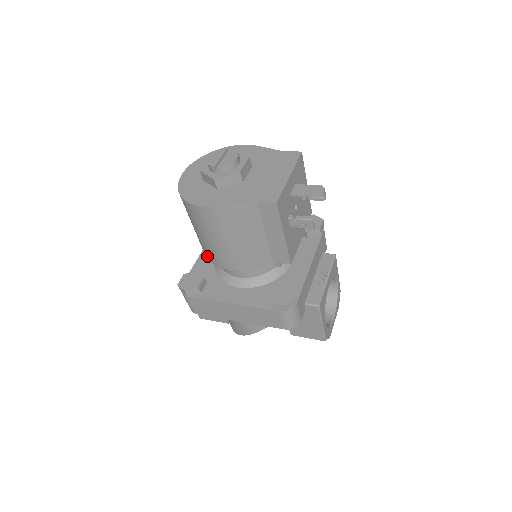
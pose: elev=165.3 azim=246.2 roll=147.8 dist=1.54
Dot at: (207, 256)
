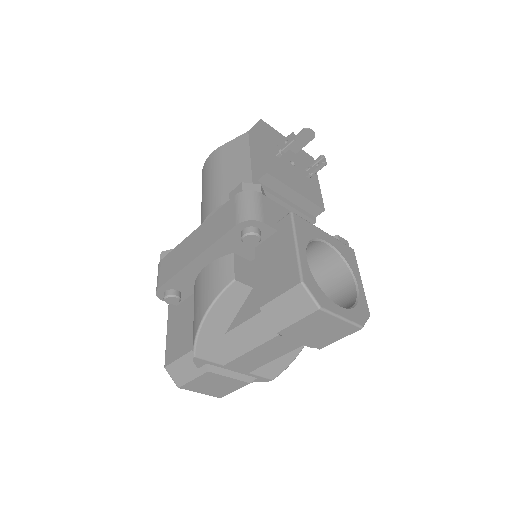
Dot at: occluded
